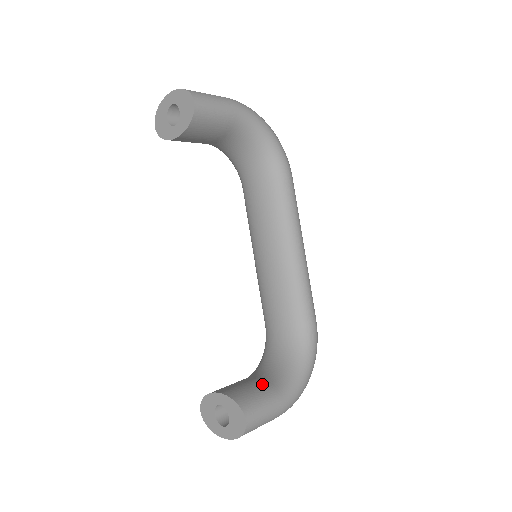
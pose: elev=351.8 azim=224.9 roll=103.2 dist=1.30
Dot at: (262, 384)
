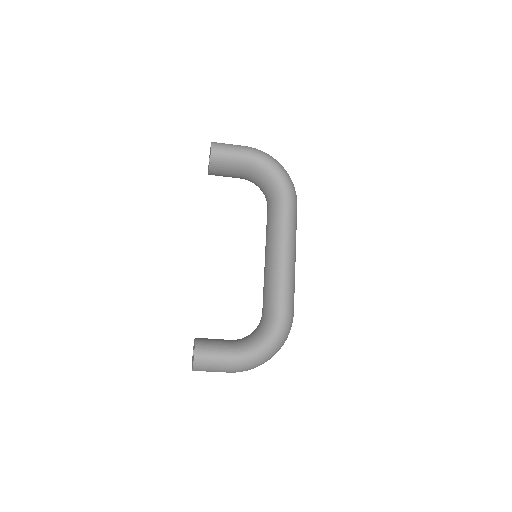
Dot at: (226, 341)
